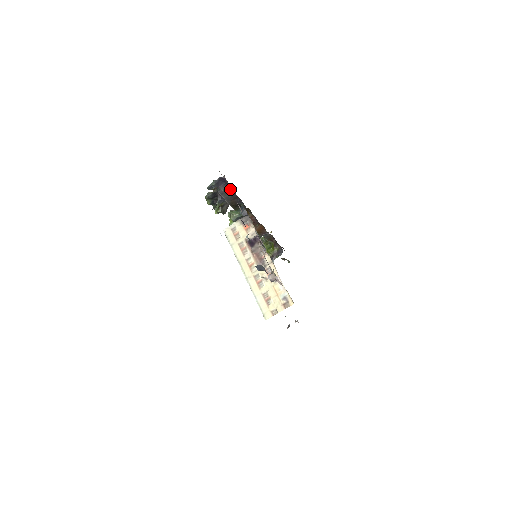
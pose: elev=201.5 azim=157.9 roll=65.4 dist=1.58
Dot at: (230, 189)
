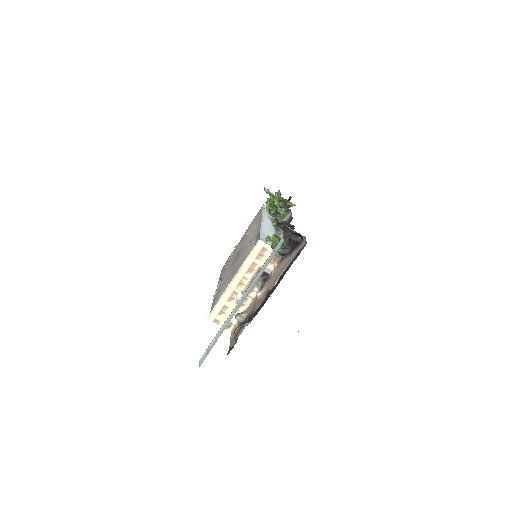
Dot at: (297, 241)
